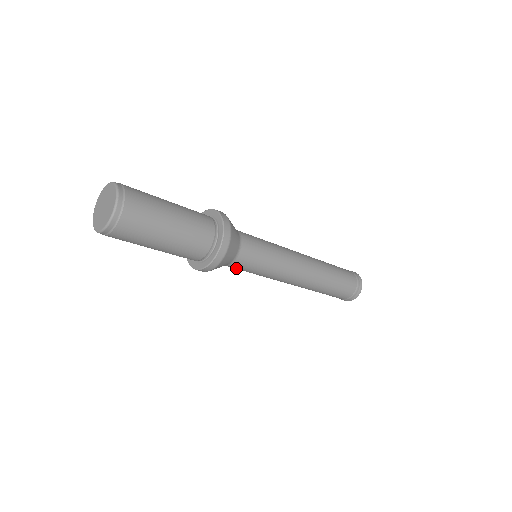
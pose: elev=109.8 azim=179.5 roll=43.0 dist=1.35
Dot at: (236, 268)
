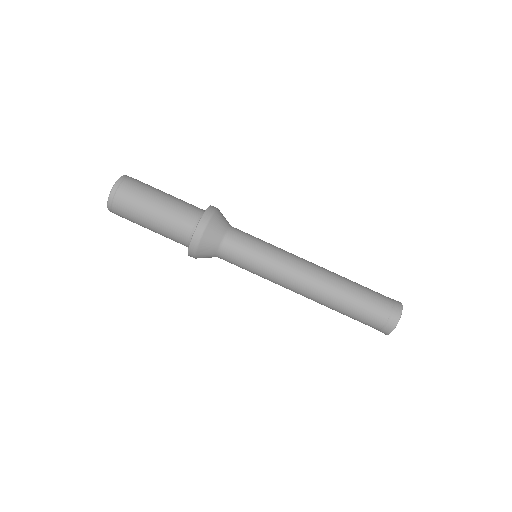
Dot at: occluded
